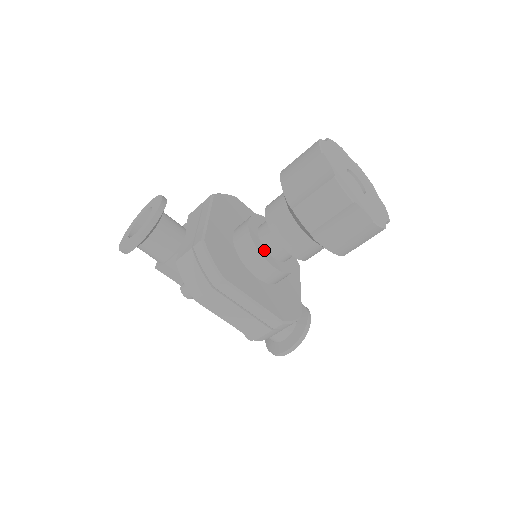
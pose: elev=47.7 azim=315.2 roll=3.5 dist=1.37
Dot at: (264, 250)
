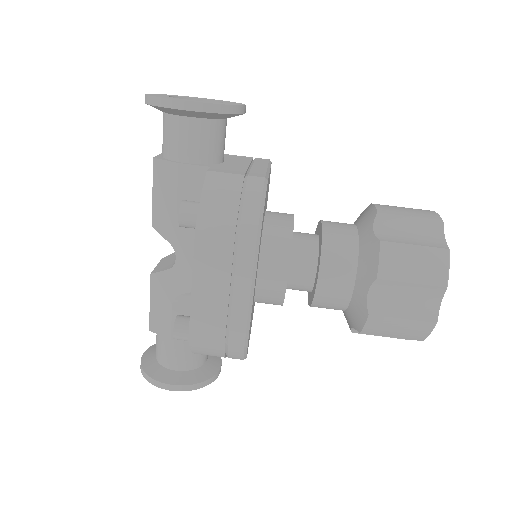
Dot at: occluded
